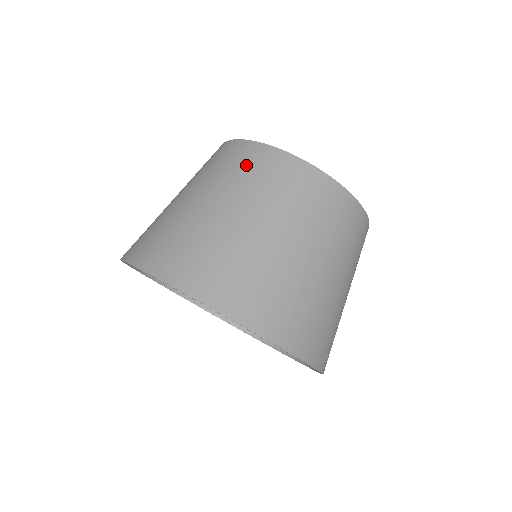
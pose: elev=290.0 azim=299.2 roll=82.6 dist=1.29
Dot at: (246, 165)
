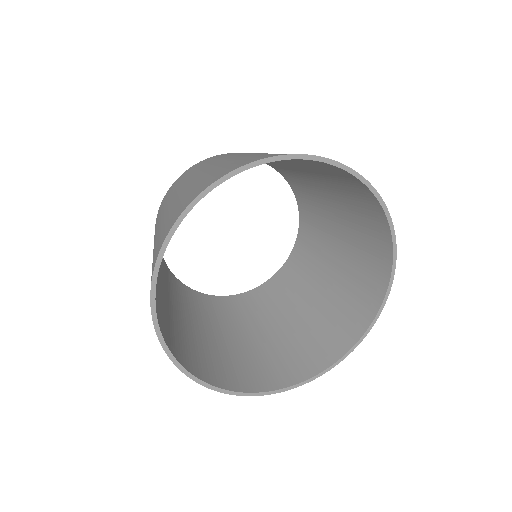
Dot at: (178, 183)
